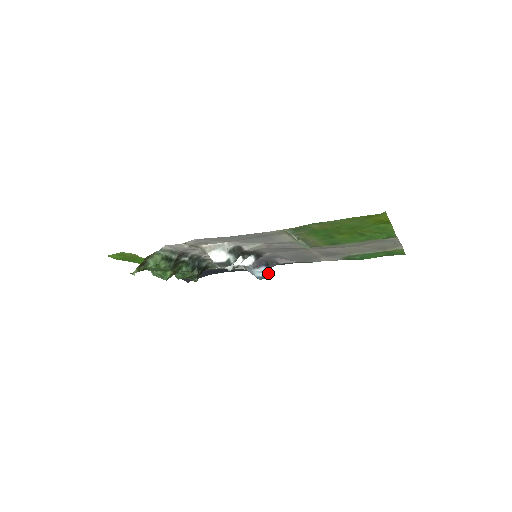
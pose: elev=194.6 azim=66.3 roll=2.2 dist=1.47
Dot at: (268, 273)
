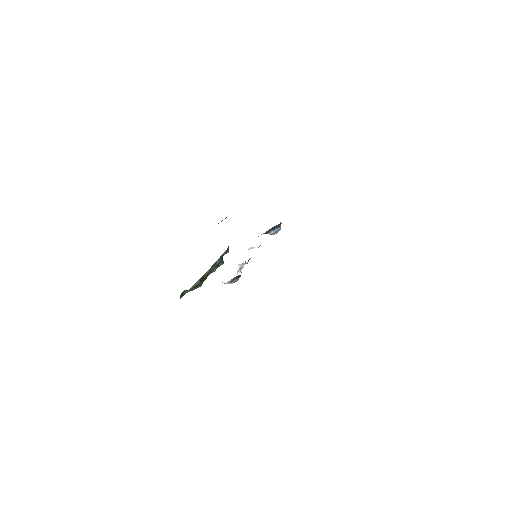
Dot at: (279, 229)
